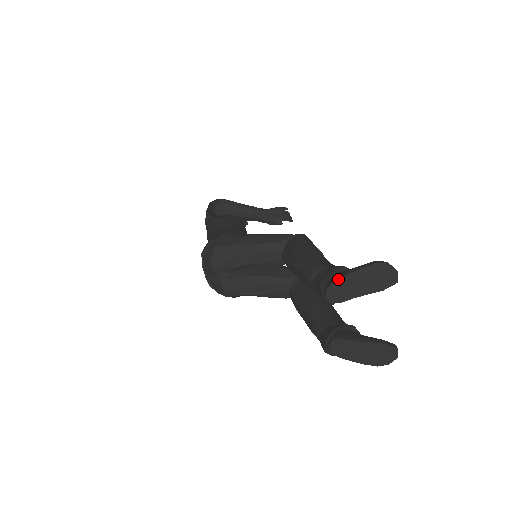
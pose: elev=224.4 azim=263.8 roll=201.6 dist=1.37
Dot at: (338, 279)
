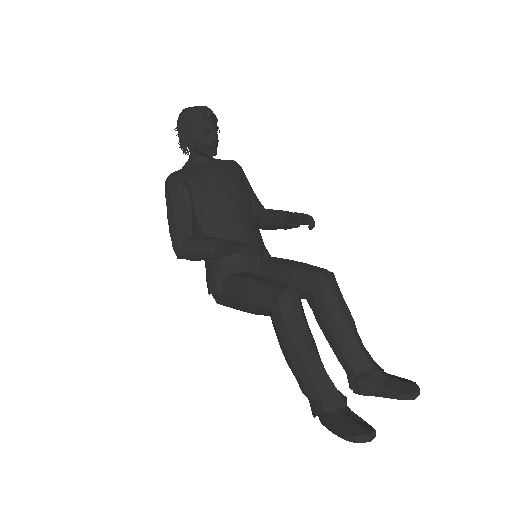
Dot at: occluded
